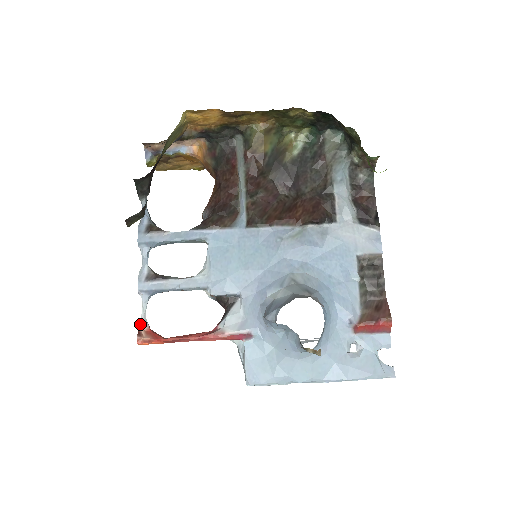
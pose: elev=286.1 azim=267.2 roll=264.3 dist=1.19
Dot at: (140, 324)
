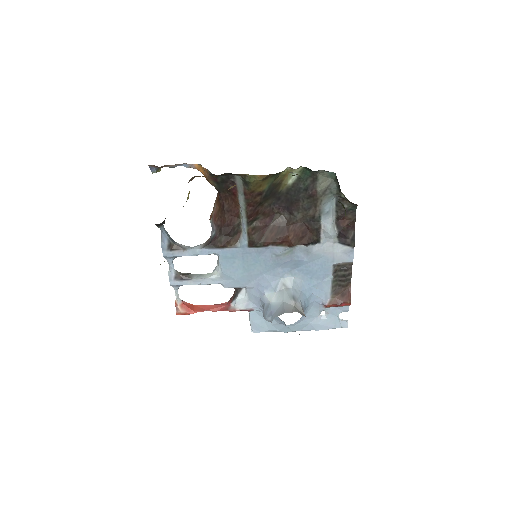
Dot at: (176, 301)
